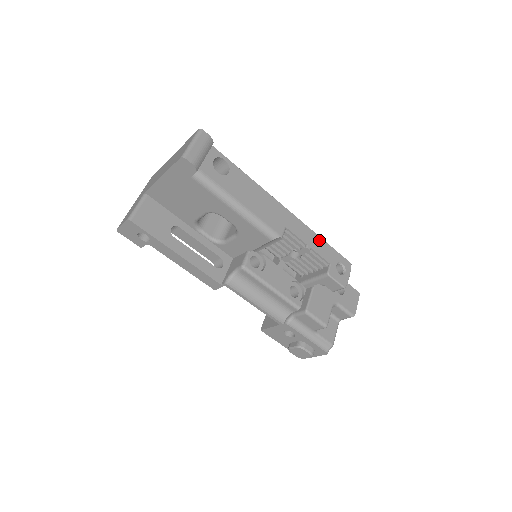
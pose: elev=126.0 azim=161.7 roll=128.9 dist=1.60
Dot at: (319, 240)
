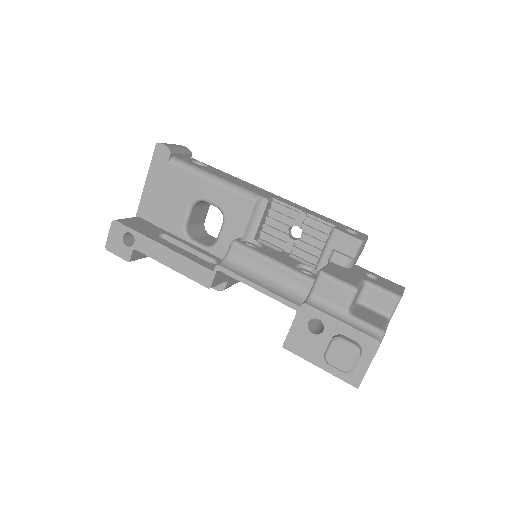
Dot at: (317, 214)
